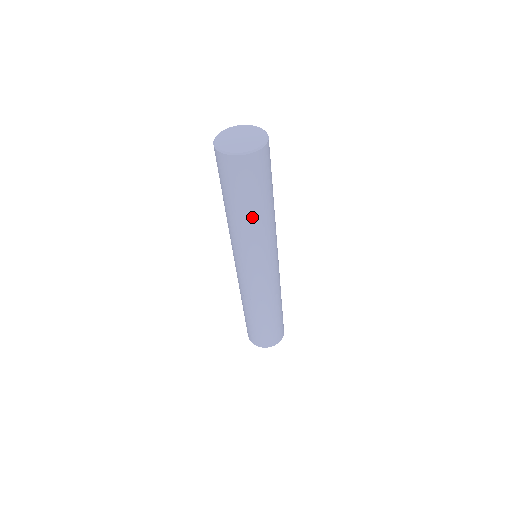
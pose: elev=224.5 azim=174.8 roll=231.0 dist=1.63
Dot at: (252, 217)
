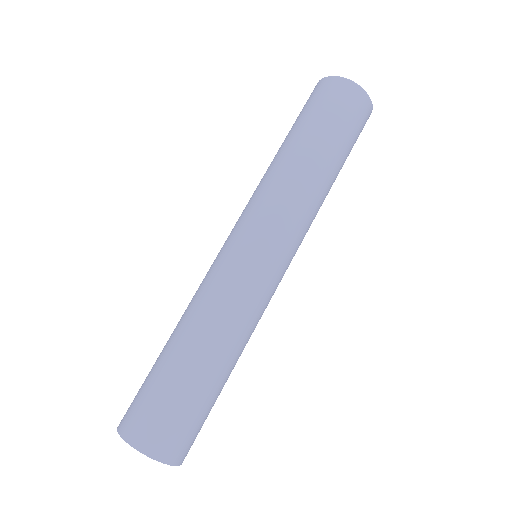
Dot at: (330, 173)
